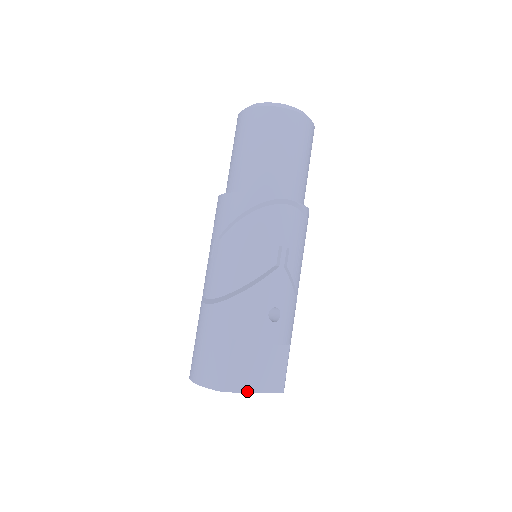
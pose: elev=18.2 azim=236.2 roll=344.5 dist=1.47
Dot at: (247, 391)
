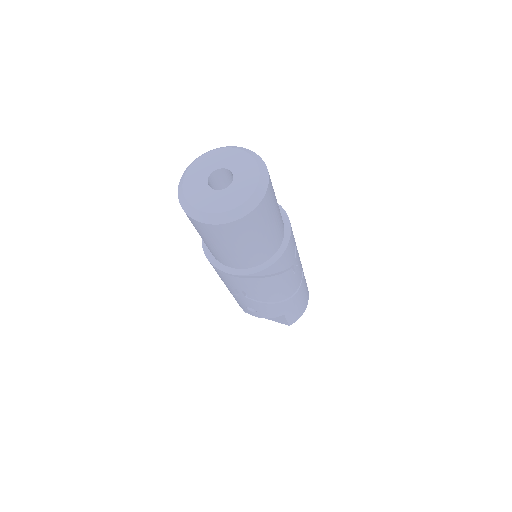
Dot at: occluded
